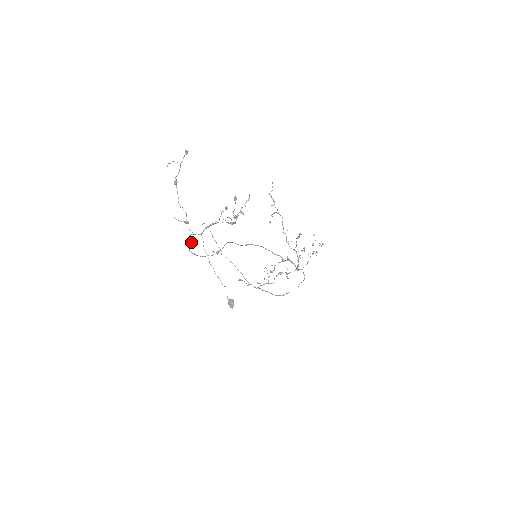
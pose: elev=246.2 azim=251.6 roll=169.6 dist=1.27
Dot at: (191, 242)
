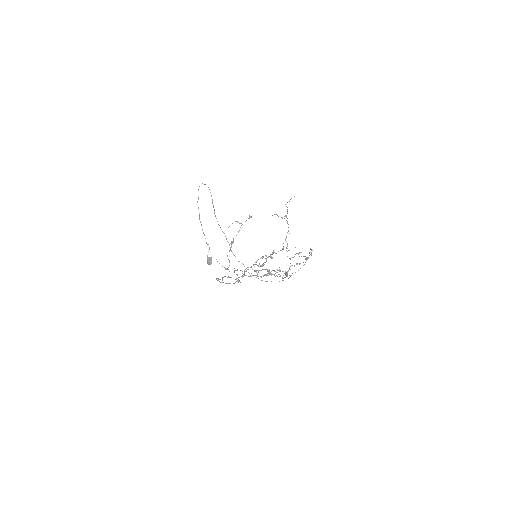
Dot at: occluded
